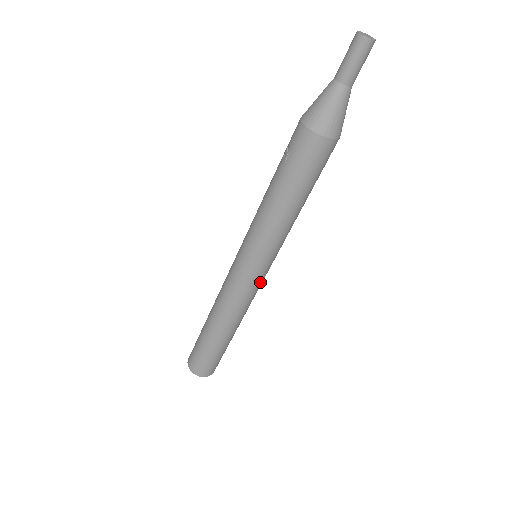
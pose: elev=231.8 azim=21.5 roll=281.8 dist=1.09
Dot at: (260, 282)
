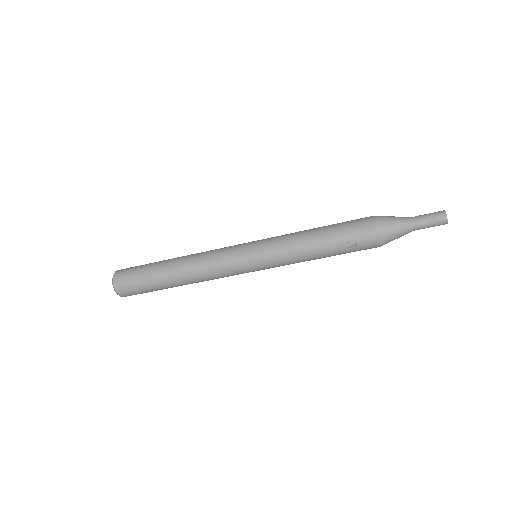
Dot at: occluded
